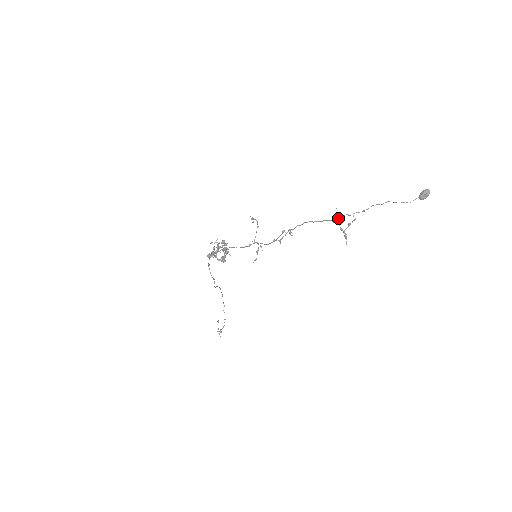
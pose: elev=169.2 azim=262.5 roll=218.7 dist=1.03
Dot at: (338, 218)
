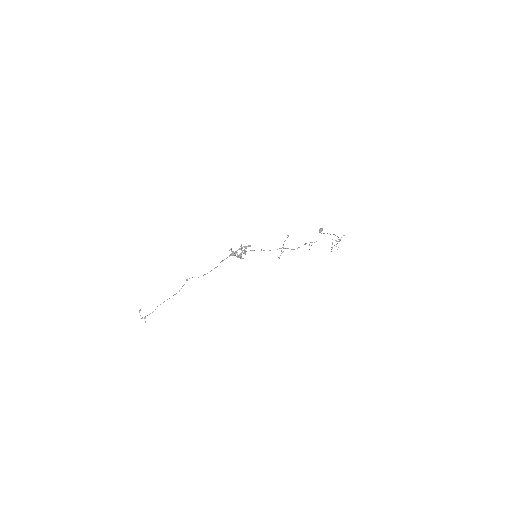
Dot at: (338, 239)
